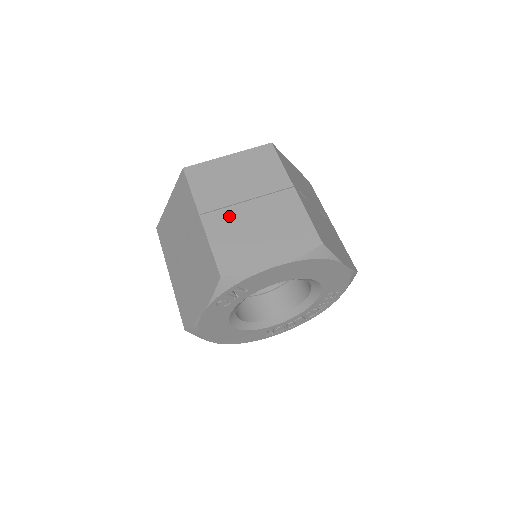
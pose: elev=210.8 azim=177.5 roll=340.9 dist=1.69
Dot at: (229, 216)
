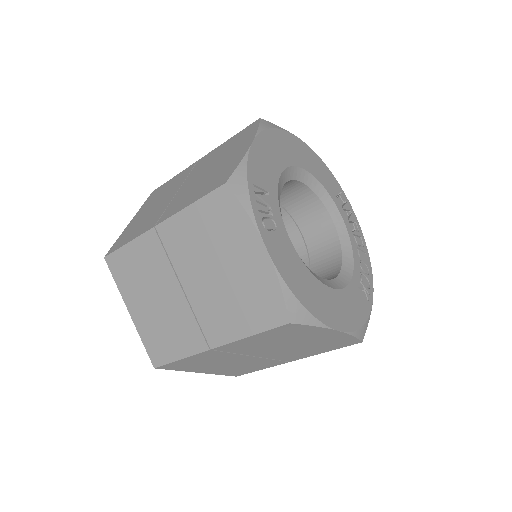
Dot at: (178, 199)
